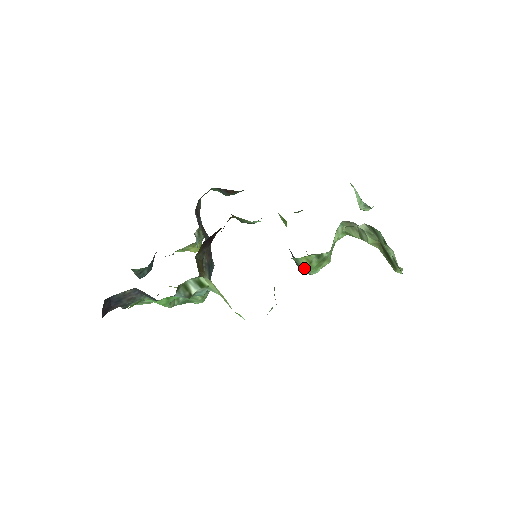
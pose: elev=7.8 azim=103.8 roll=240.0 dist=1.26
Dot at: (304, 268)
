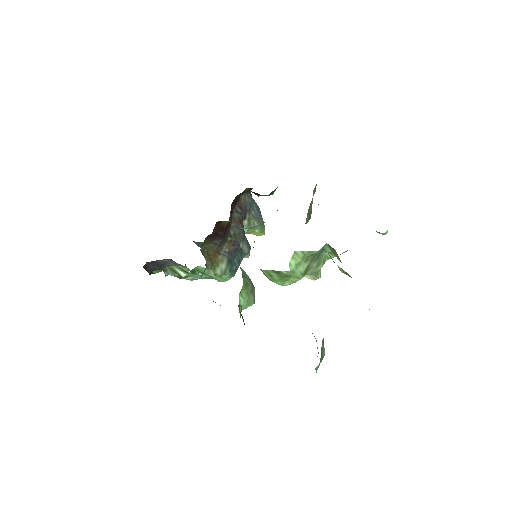
Dot at: (269, 279)
